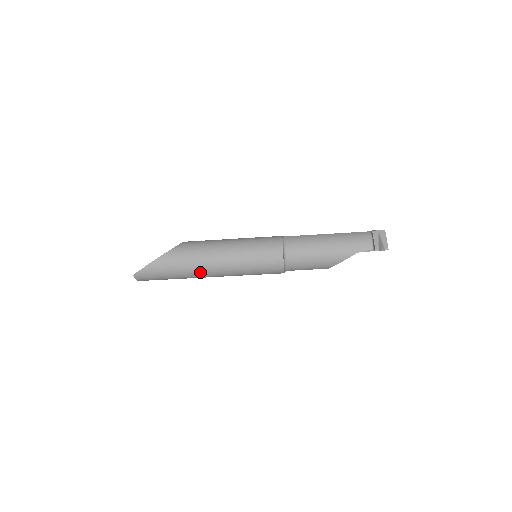
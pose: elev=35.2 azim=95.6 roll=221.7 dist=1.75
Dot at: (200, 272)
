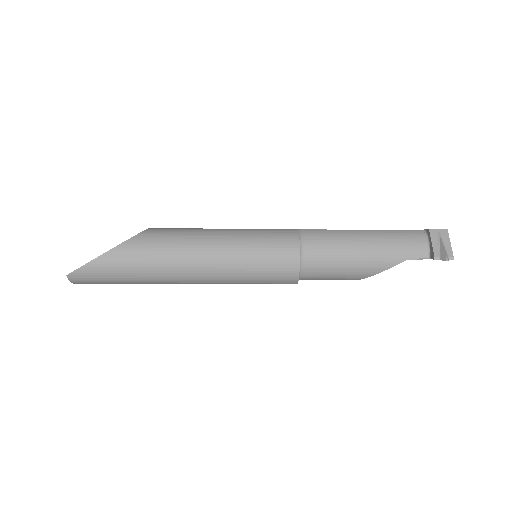
Dot at: (171, 277)
